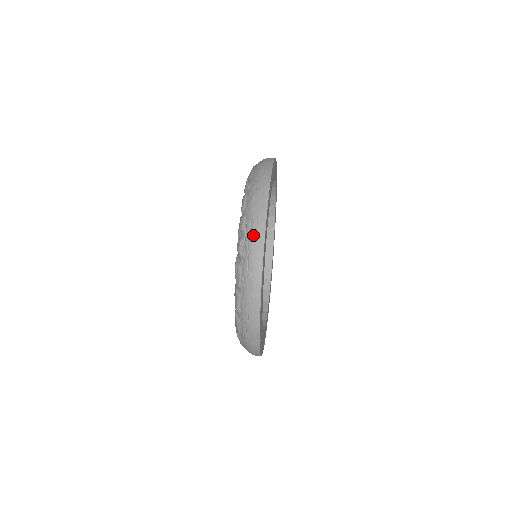
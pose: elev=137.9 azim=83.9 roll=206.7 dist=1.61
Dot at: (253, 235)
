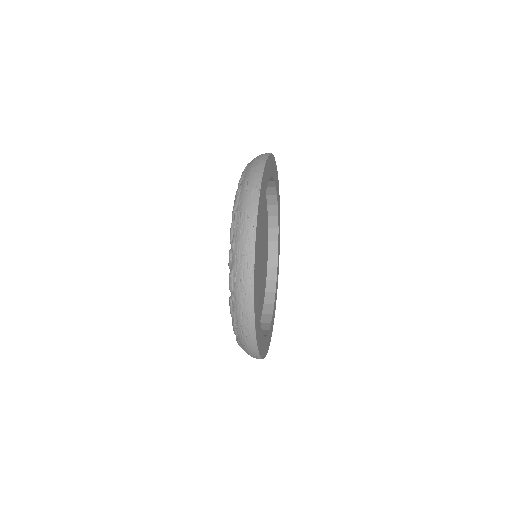
Dot at: occluded
